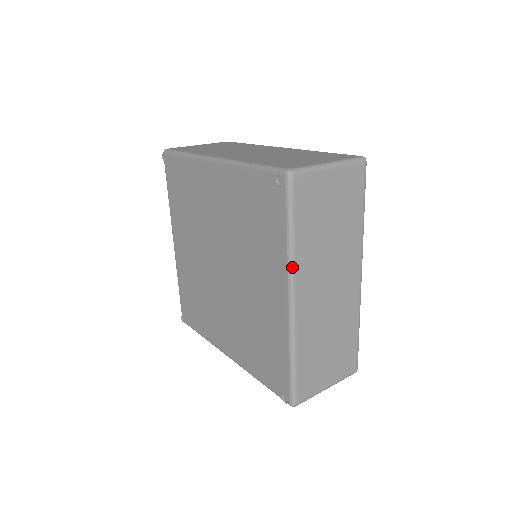
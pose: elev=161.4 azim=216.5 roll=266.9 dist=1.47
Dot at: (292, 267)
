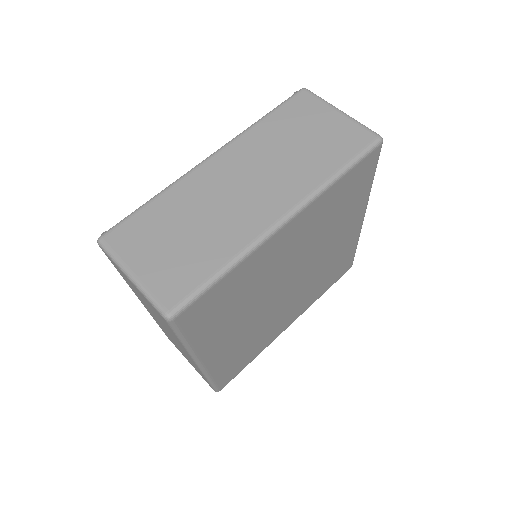
Dot at: (239, 135)
